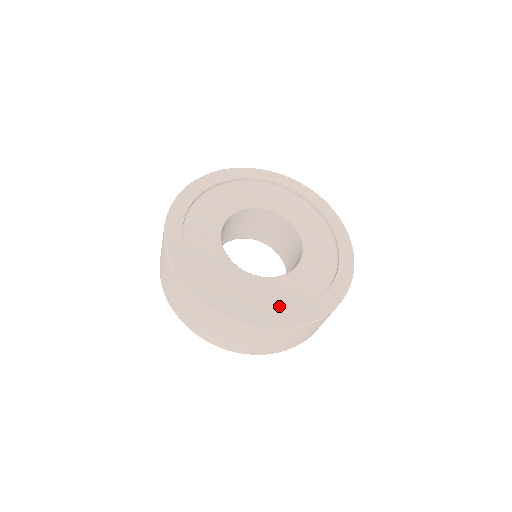
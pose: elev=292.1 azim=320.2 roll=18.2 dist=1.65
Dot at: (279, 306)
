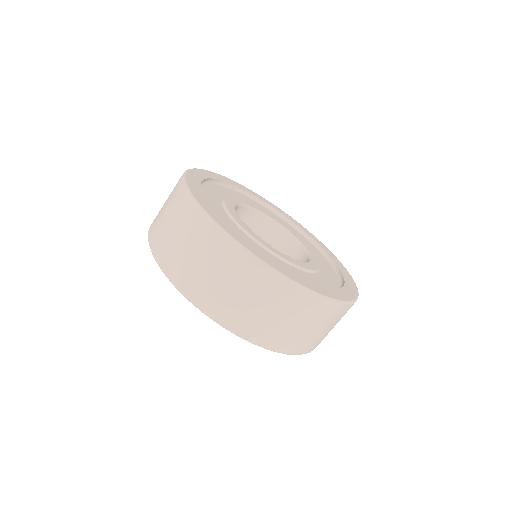
Dot at: occluded
